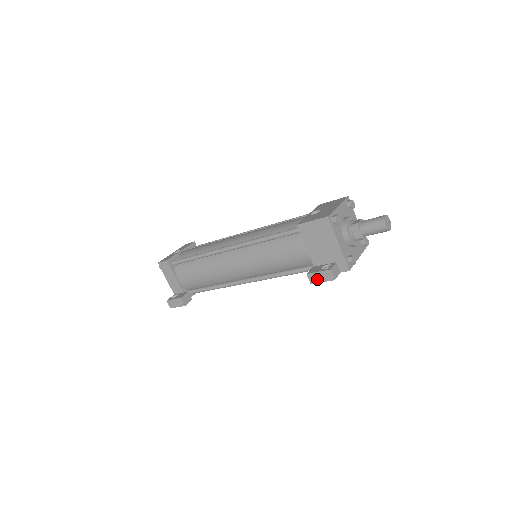
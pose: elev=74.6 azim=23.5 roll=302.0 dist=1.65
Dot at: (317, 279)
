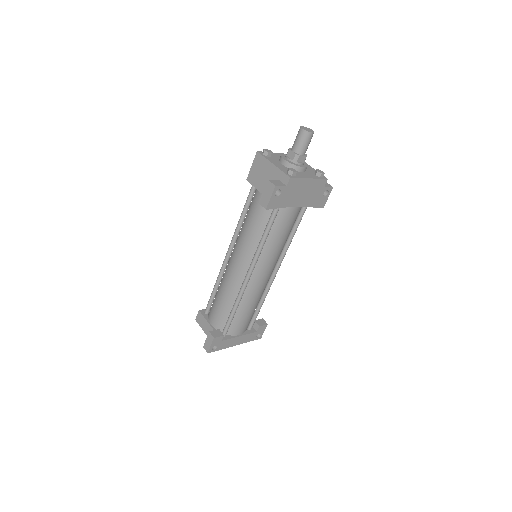
Dot at: (266, 200)
